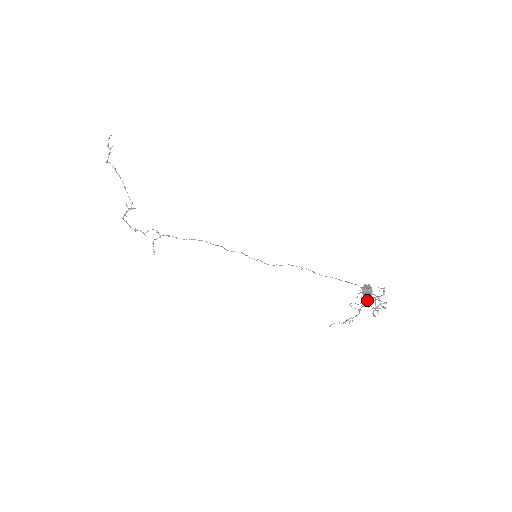
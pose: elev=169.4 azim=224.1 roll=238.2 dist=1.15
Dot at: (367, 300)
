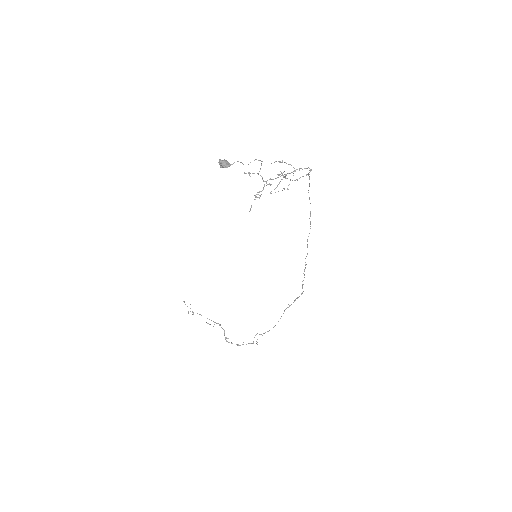
Dot at: occluded
